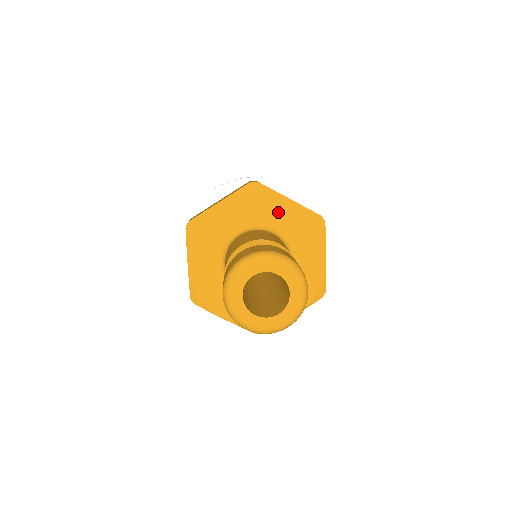
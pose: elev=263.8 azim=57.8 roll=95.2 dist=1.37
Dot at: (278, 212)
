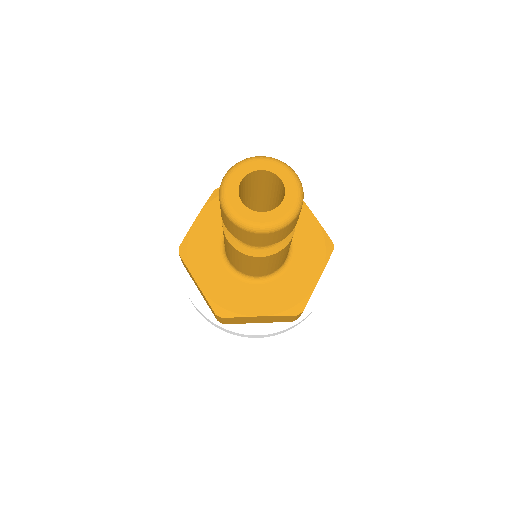
Dot at: occluded
